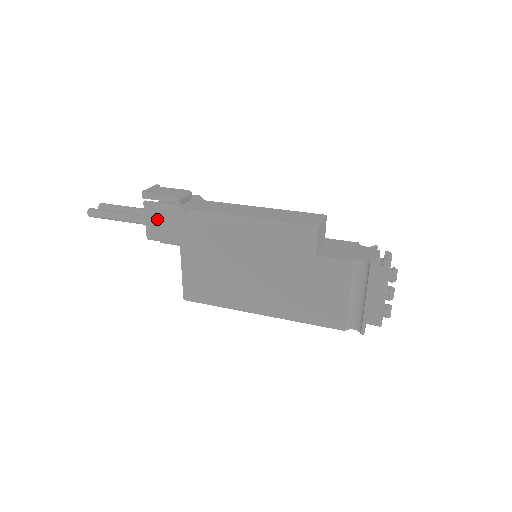
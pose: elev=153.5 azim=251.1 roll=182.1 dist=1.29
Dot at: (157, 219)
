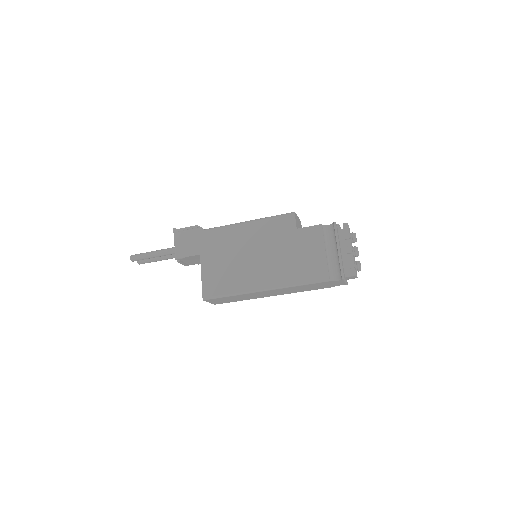
Dot at: (184, 240)
